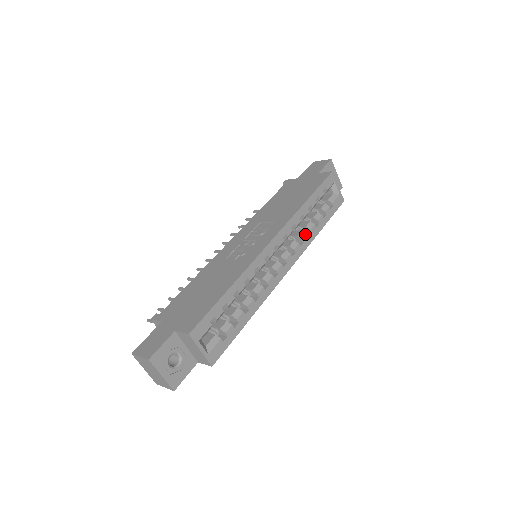
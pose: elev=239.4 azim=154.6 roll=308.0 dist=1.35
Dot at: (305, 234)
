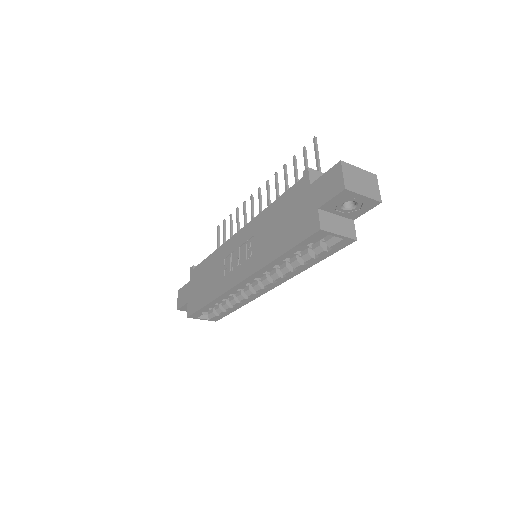
Dot at: (288, 271)
